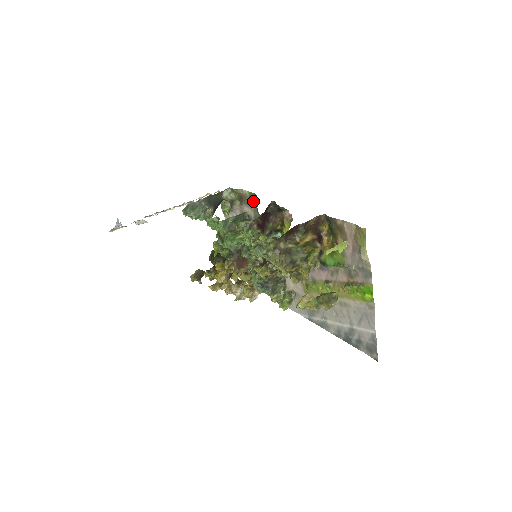
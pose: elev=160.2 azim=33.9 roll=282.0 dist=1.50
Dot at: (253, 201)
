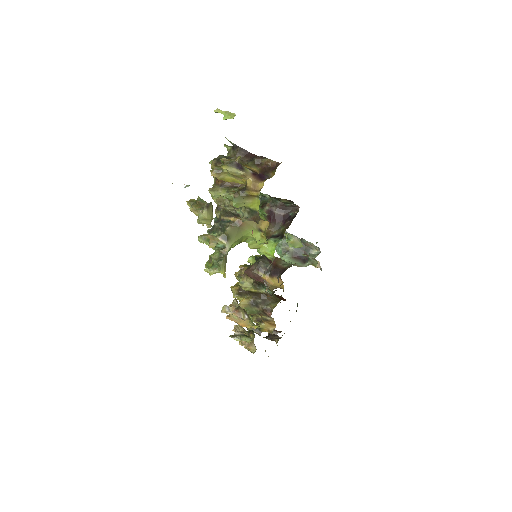
Dot at: occluded
